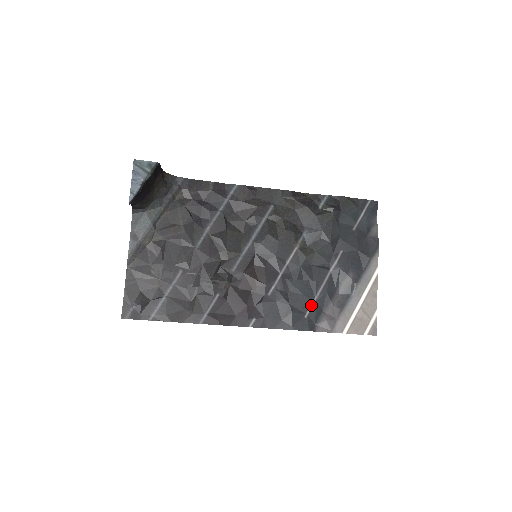
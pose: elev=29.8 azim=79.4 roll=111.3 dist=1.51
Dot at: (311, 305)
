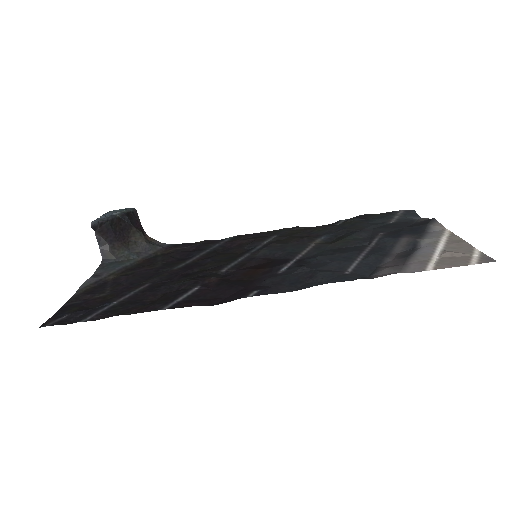
Dot at: (352, 265)
